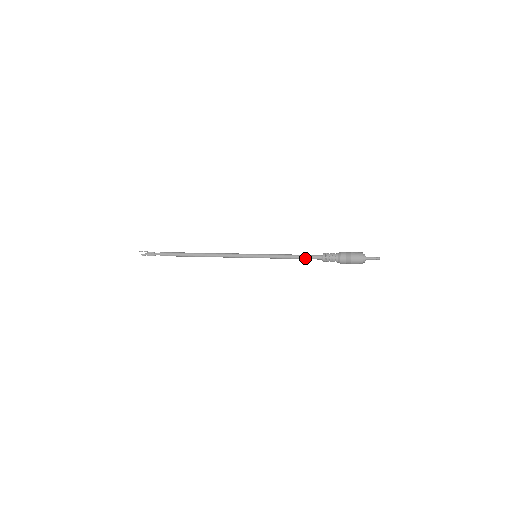
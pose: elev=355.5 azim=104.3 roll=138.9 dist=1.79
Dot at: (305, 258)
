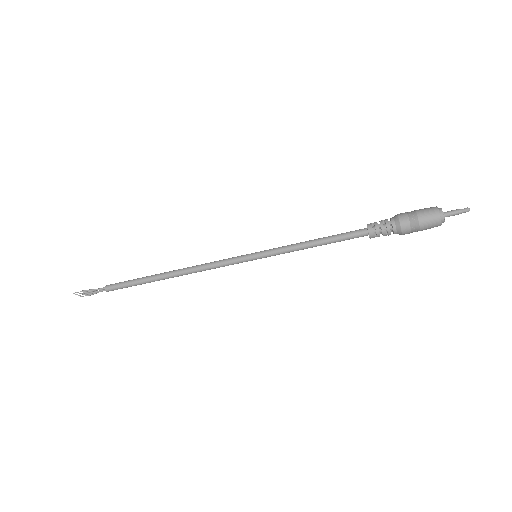
Dot at: (338, 240)
